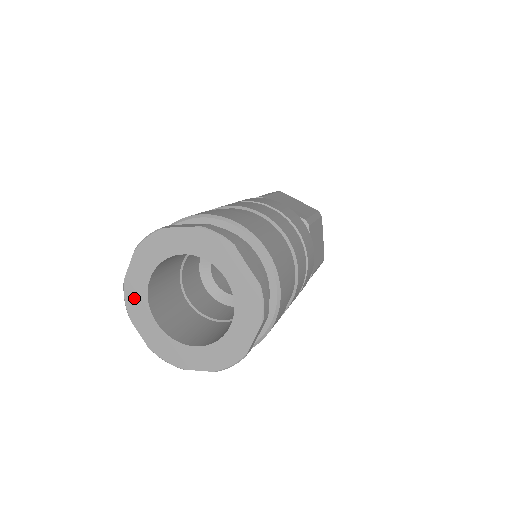
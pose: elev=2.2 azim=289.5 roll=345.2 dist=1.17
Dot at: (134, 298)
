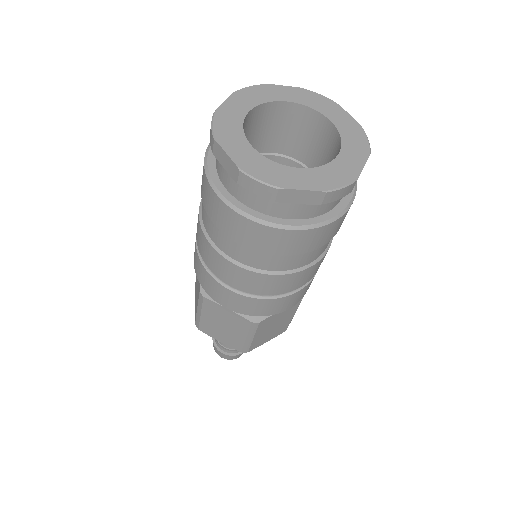
Dot at: (226, 124)
